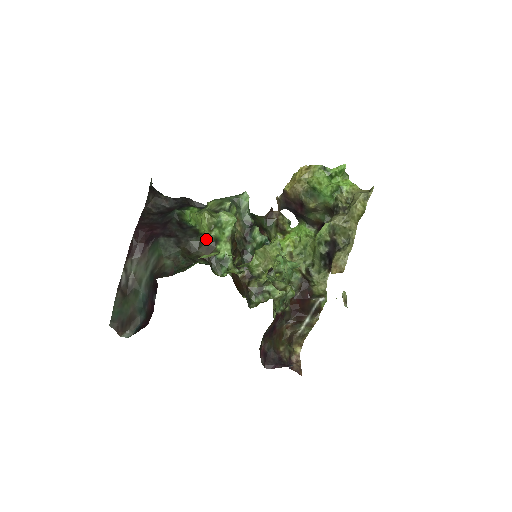
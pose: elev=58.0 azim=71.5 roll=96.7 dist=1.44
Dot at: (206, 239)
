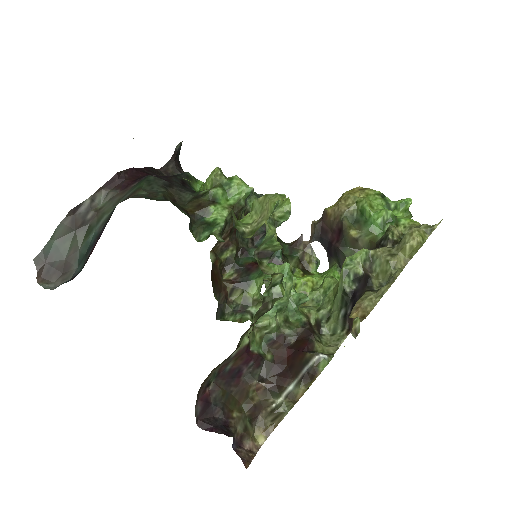
Dot at: (203, 194)
